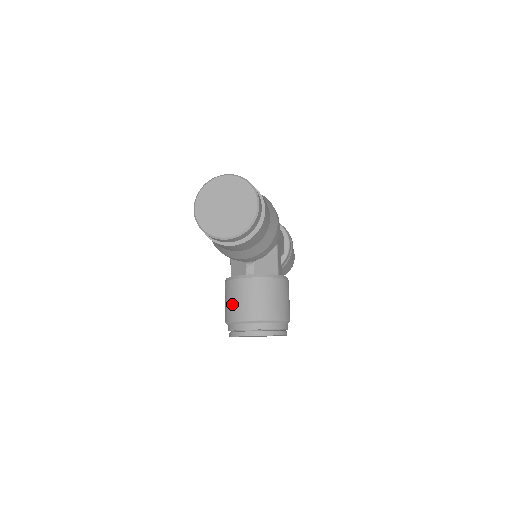
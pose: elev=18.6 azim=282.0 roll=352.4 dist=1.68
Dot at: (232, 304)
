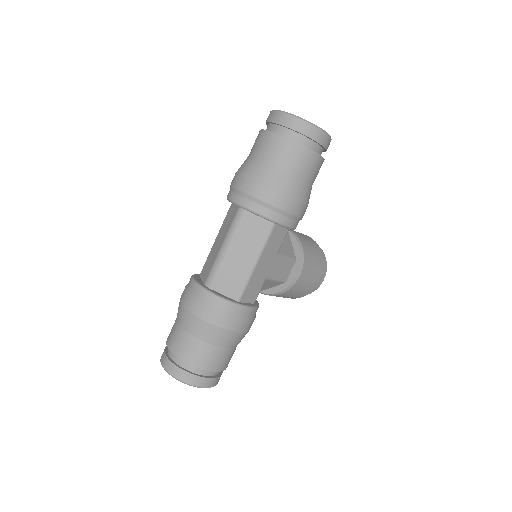
Dot at: occluded
